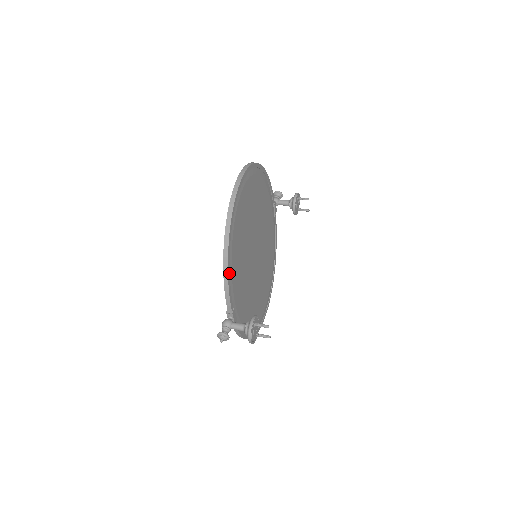
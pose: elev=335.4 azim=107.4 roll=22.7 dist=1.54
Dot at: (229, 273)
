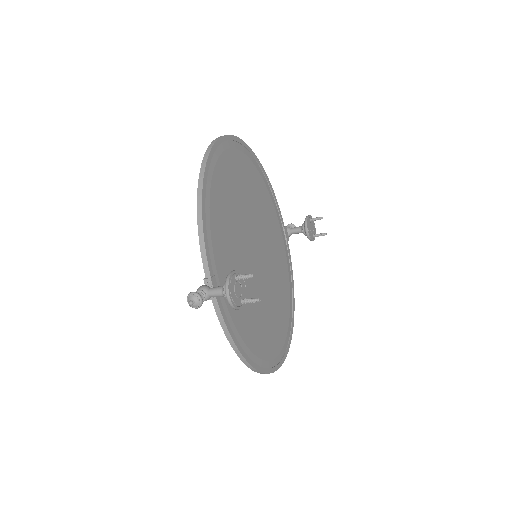
Dot at: (205, 219)
